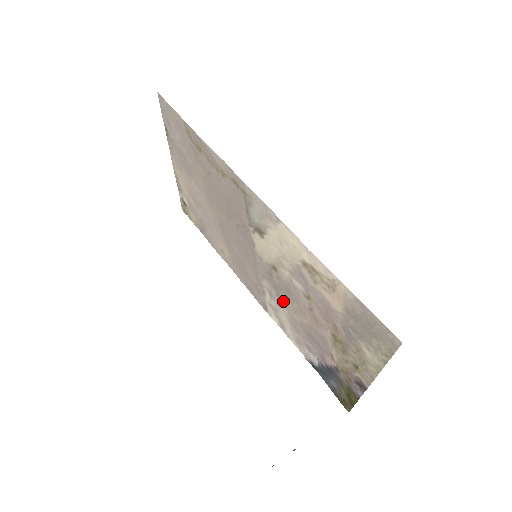
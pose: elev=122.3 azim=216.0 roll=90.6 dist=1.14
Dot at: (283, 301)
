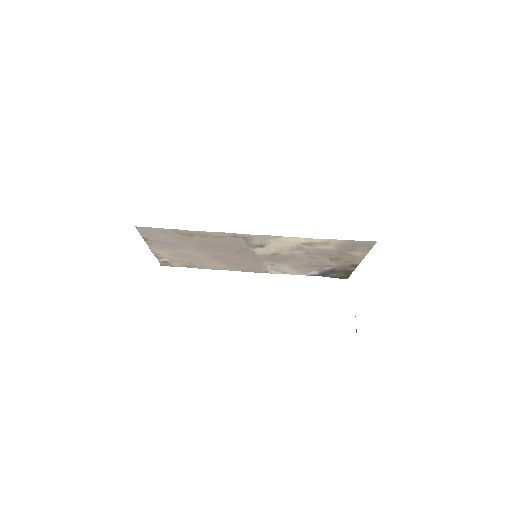
Dot at: (284, 263)
